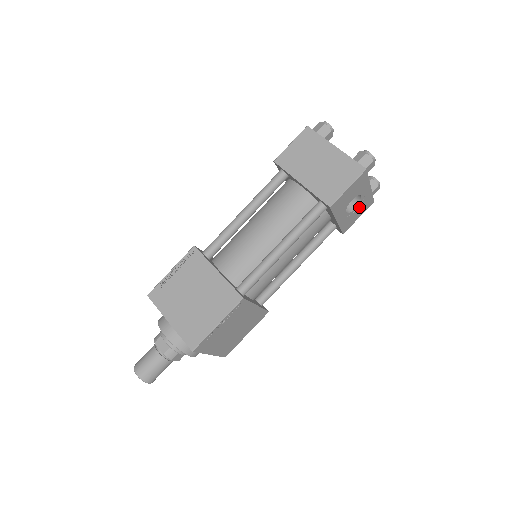
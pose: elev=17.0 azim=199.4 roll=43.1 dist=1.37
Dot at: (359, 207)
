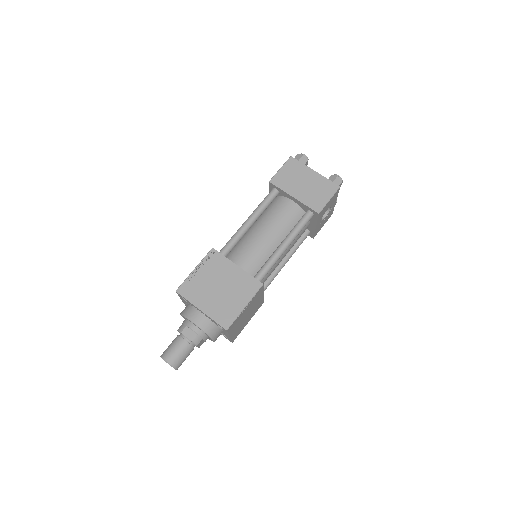
Dot at: (326, 217)
